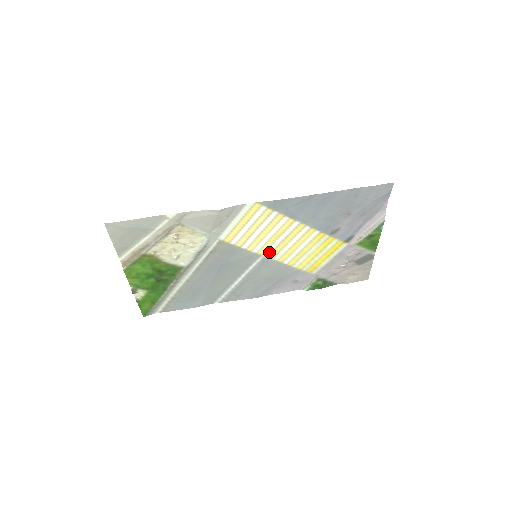
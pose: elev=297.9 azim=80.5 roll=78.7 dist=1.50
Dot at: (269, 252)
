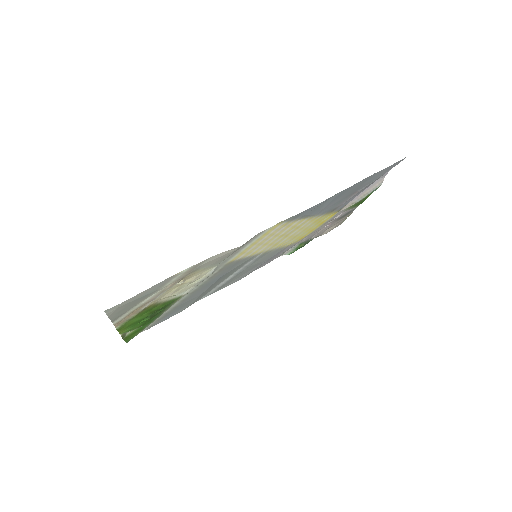
Dot at: (269, 248)
